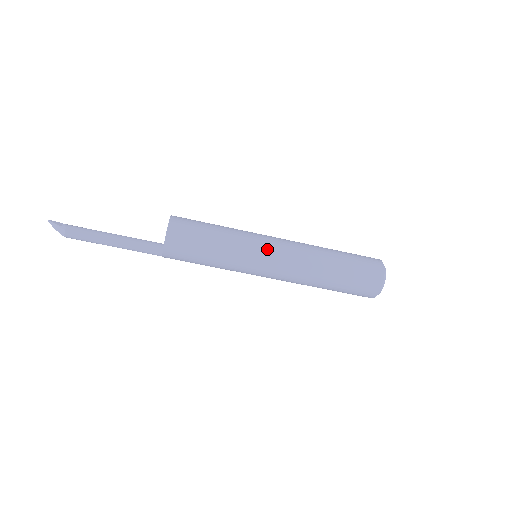
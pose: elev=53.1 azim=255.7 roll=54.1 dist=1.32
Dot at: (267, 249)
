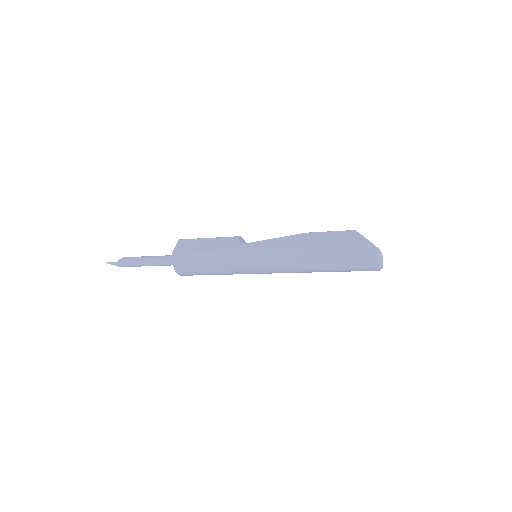
Dot at: (261, 273)
